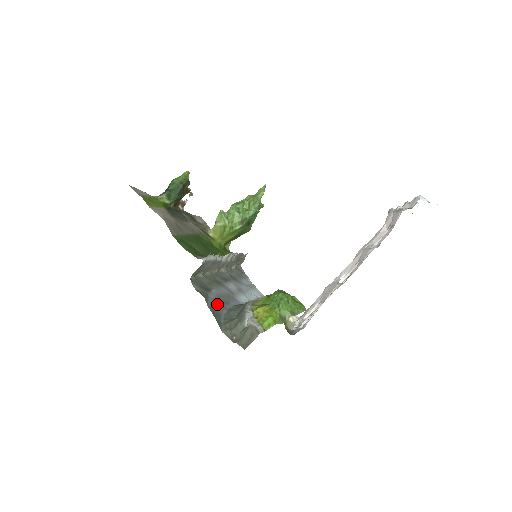
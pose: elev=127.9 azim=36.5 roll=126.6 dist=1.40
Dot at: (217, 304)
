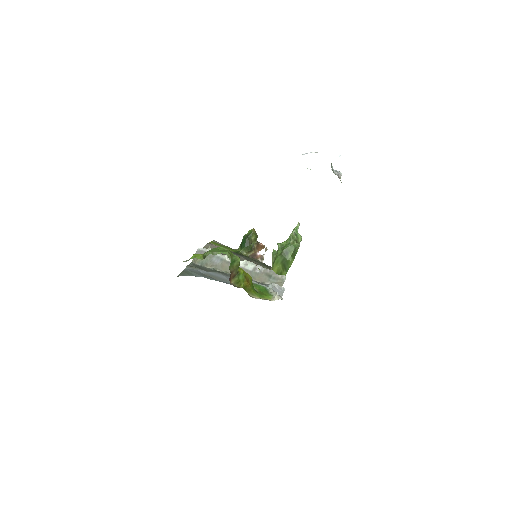
Dot at: (199, 273)
